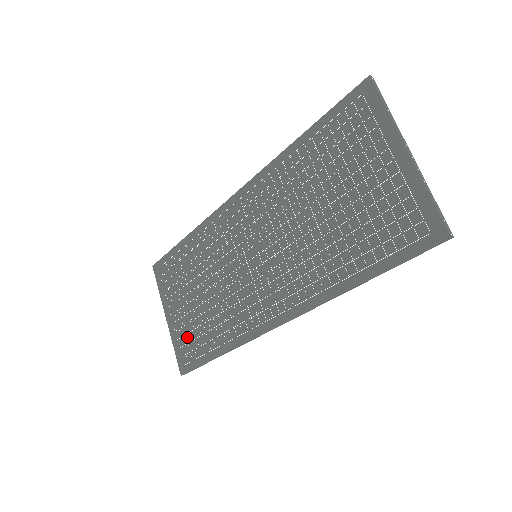
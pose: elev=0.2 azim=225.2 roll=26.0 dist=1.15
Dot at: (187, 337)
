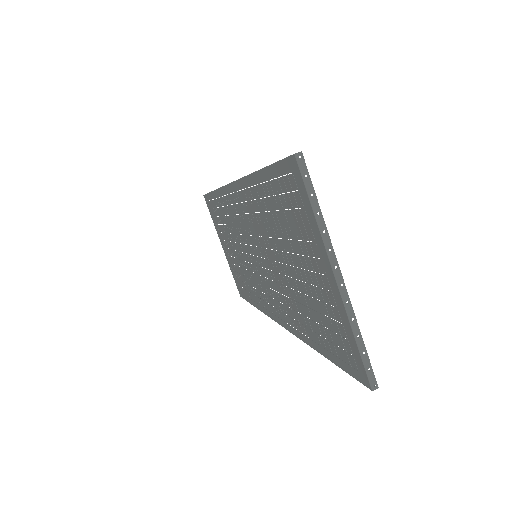
Dot at: (236, 274)
